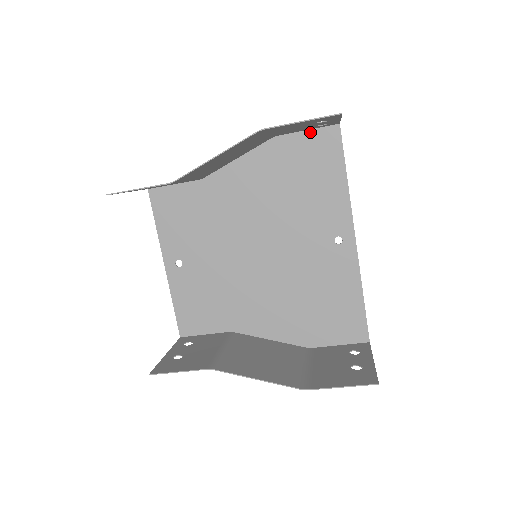
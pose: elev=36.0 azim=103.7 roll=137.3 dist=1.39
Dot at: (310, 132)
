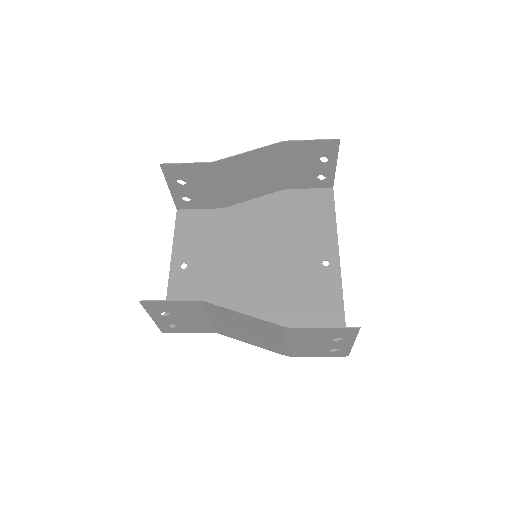
Dot at: (311, 190)
